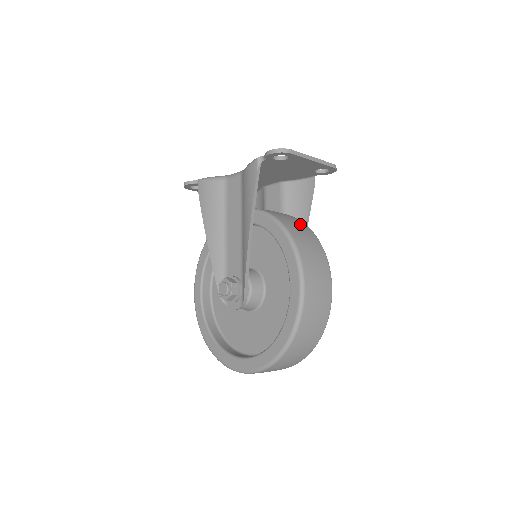
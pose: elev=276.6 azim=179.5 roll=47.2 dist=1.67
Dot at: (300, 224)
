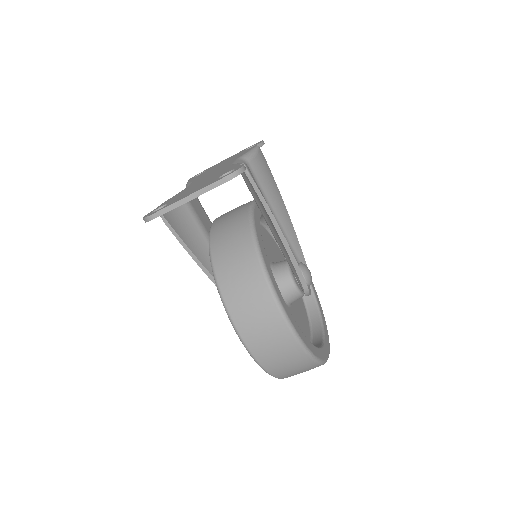
Dot at: (241, 249)
